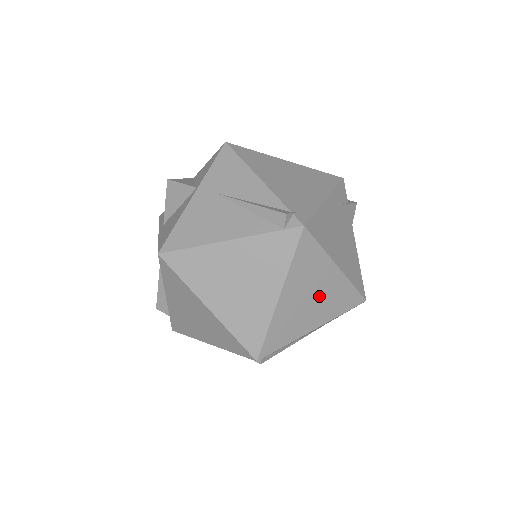
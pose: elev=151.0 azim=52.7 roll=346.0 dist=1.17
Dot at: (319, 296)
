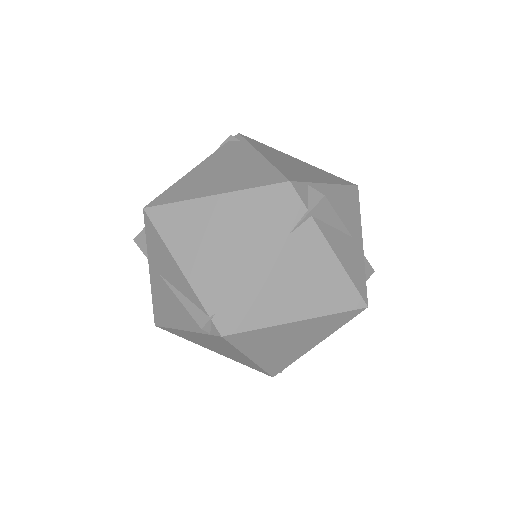
Dot at: (297, 337)
